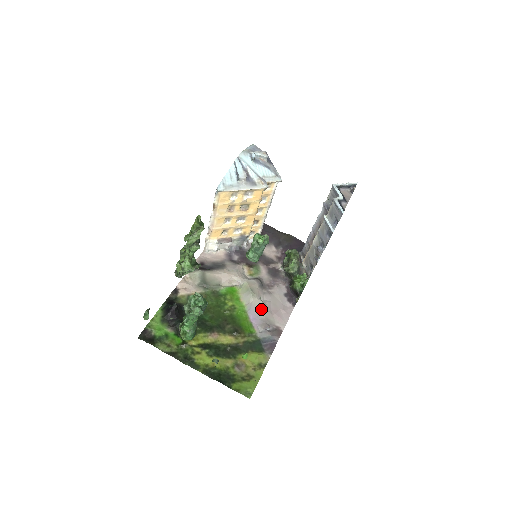
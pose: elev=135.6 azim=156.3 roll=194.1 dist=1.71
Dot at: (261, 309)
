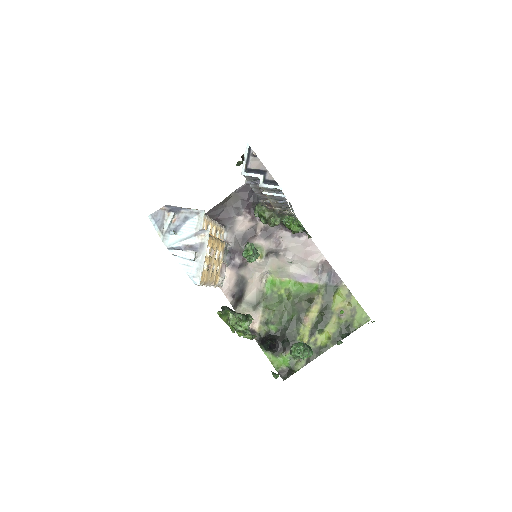
Dot at: (300, 269)
